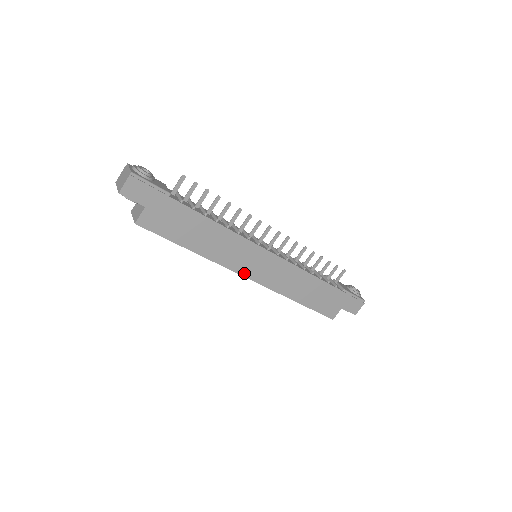
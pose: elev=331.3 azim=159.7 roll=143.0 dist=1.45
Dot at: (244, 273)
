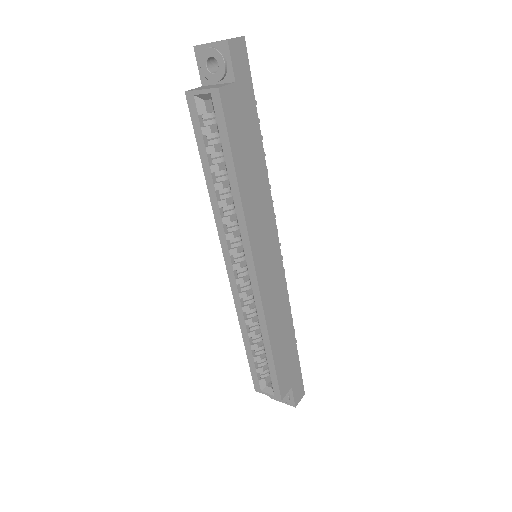
Dot at: (256, 259)
